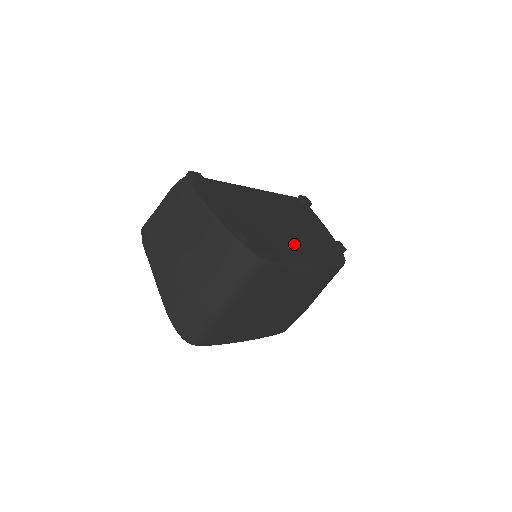
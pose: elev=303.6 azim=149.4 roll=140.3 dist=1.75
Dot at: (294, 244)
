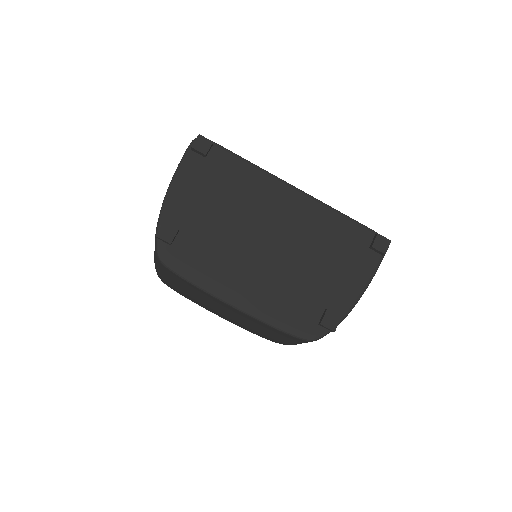
Dot at: (244, 274)
